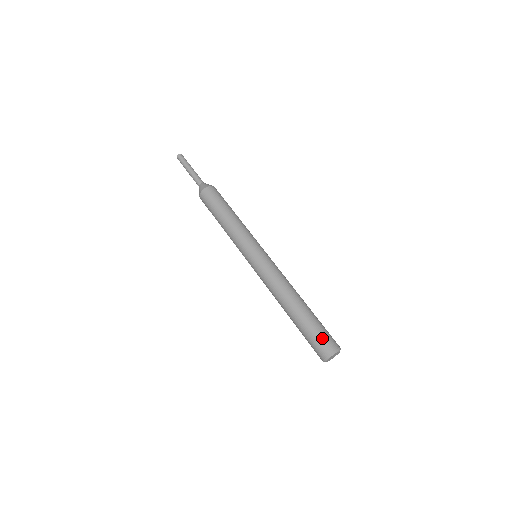
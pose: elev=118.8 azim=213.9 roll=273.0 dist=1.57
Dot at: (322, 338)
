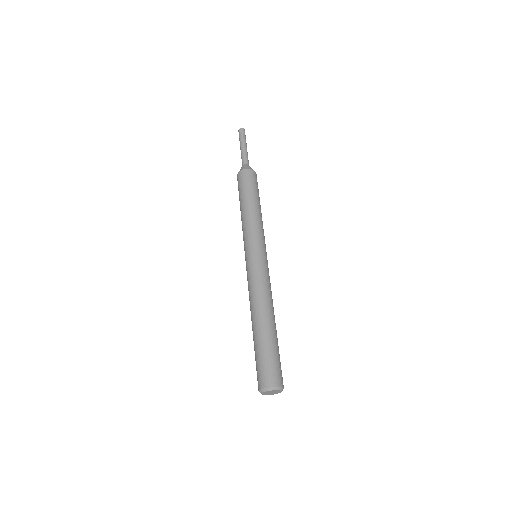
Dot at: (266, 368)
